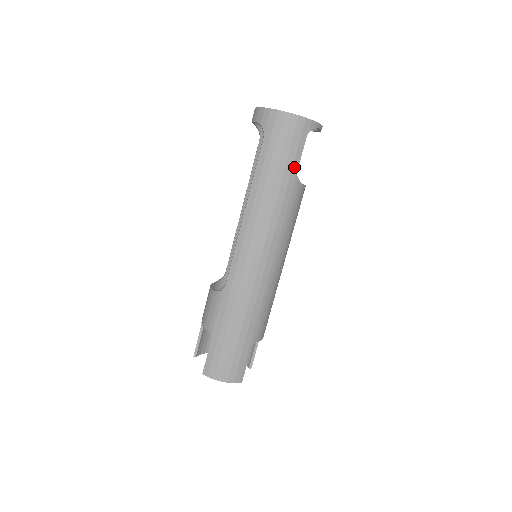
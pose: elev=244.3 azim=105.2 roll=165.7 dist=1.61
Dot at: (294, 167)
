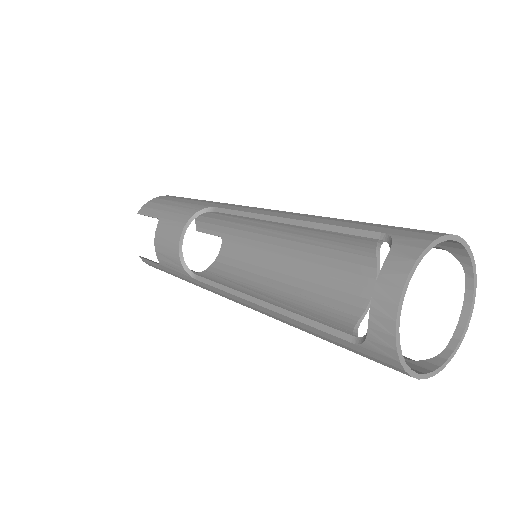
Dot at: occluded
